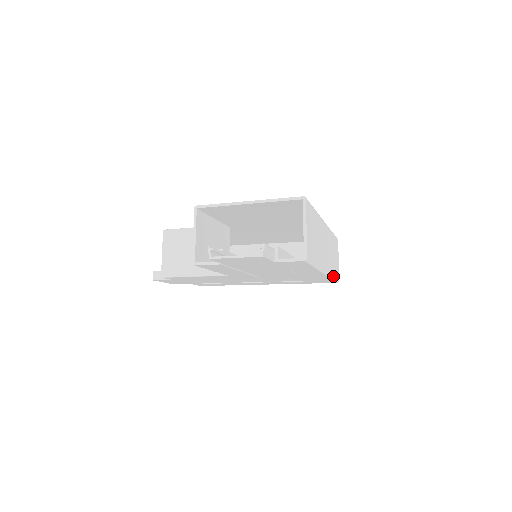
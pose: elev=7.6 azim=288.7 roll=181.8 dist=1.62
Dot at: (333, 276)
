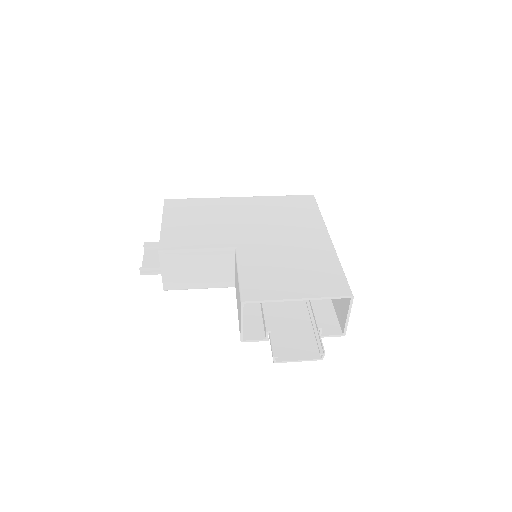
Dot at: occluded
